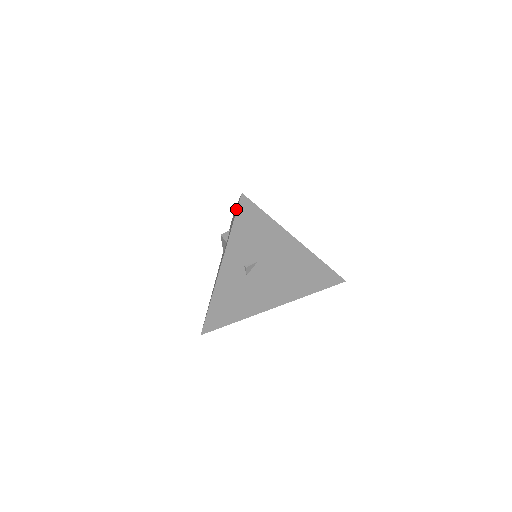
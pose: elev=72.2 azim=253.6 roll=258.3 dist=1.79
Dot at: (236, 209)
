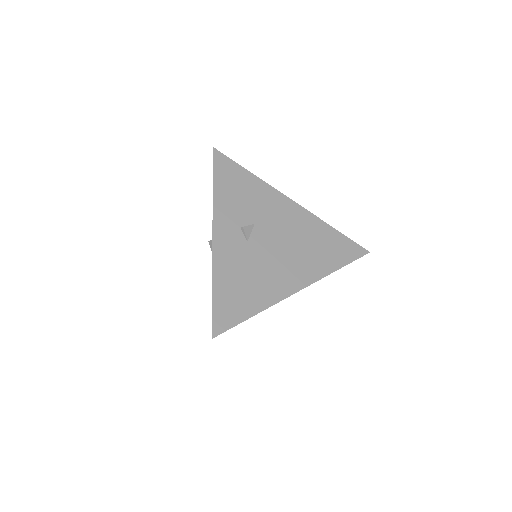
Dot at: occluded
